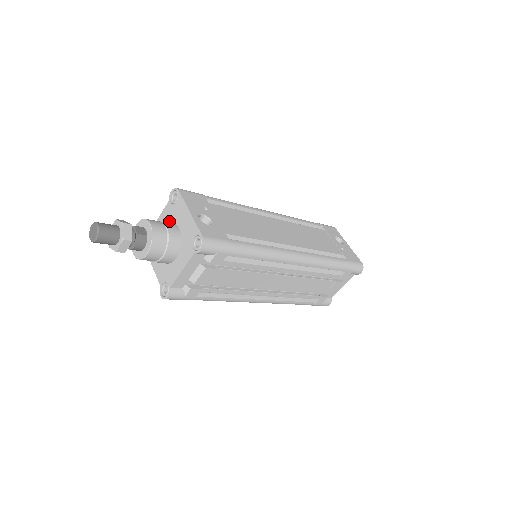
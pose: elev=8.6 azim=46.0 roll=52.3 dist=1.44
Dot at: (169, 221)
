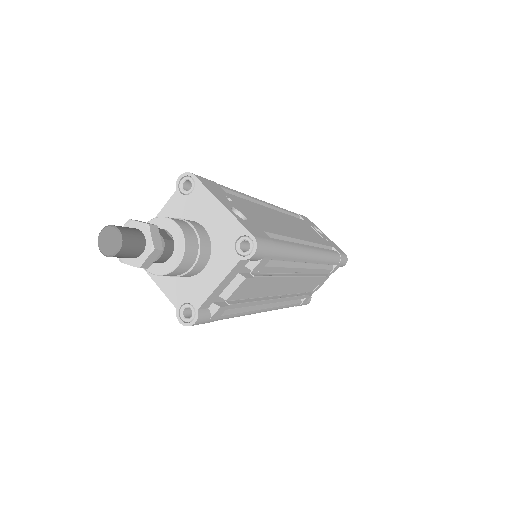
Dot at: (181, 218)
